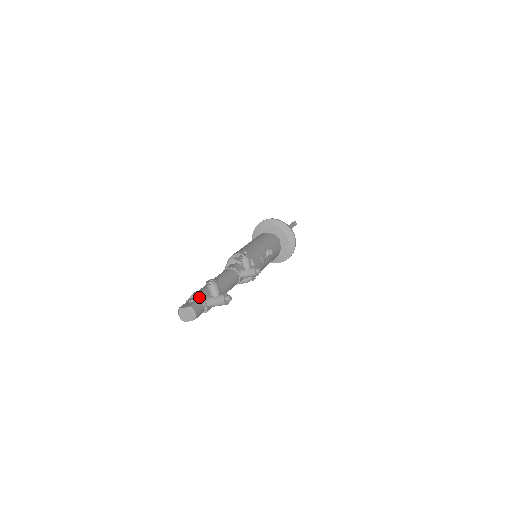
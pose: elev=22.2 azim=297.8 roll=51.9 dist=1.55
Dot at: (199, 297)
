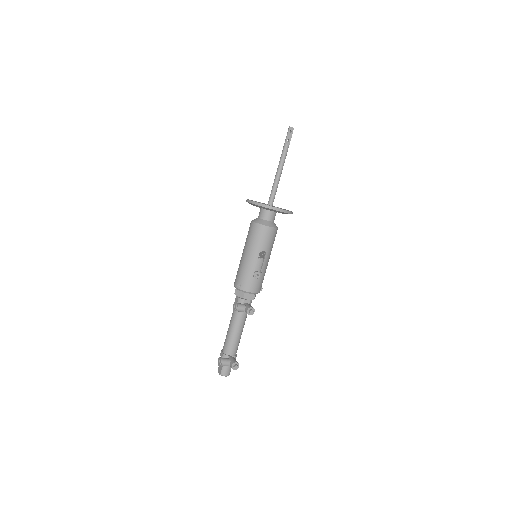
Dot at: occluded
